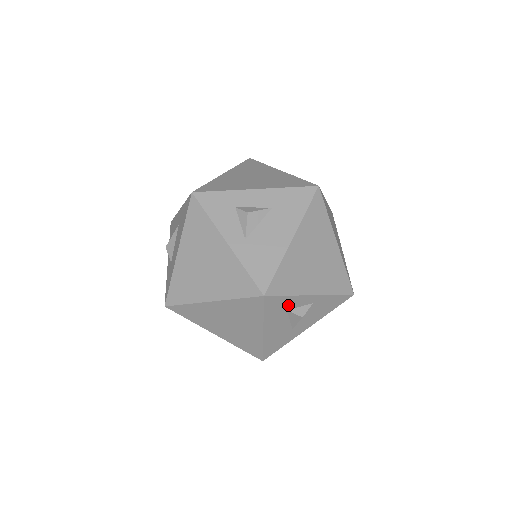
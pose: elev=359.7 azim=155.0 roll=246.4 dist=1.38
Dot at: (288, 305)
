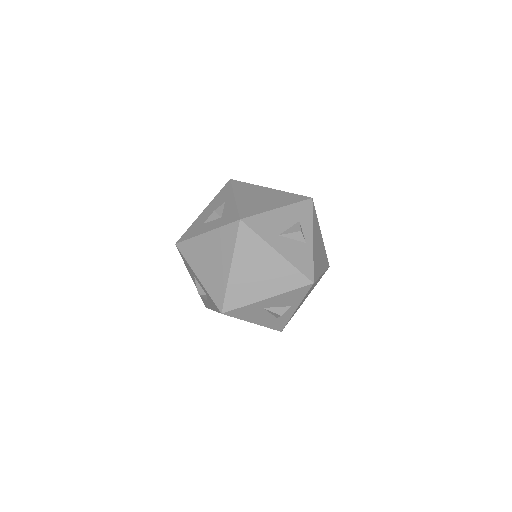
Dot at: (304, 221)
